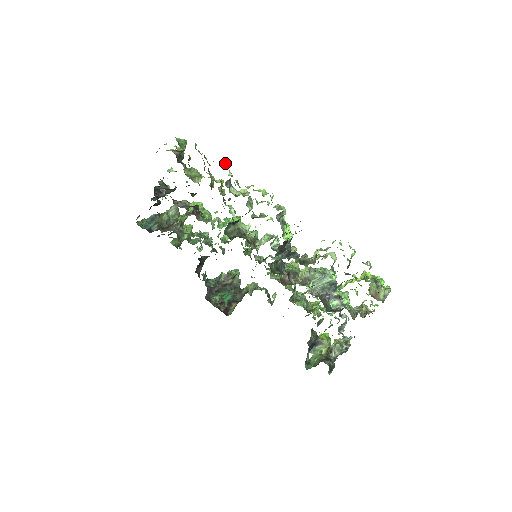
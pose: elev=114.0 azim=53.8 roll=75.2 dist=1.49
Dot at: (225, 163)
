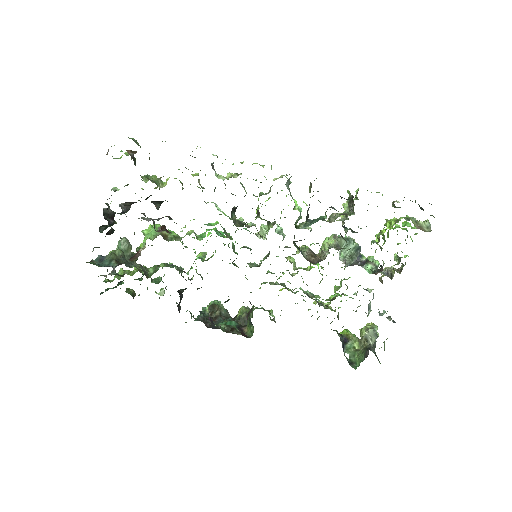
Dot at: occluded
